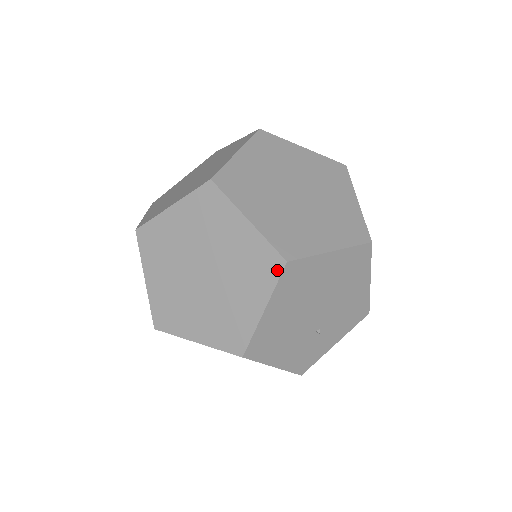
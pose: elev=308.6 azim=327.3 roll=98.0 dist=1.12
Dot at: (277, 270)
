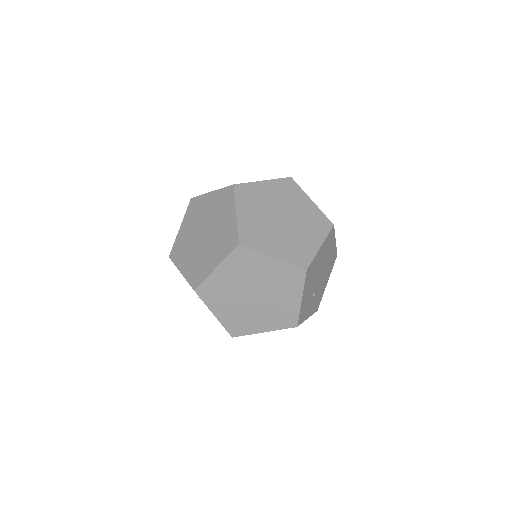
Dot at: (329, 227)
